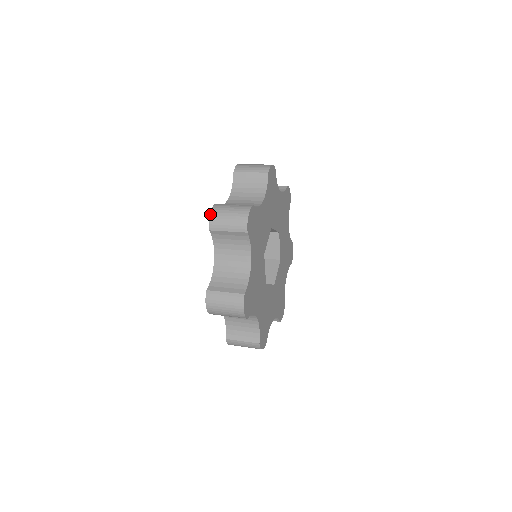
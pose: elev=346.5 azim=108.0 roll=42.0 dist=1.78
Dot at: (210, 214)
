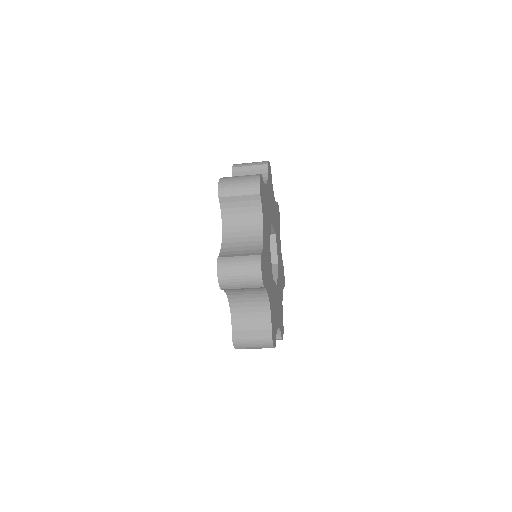
Dot at: occluded
